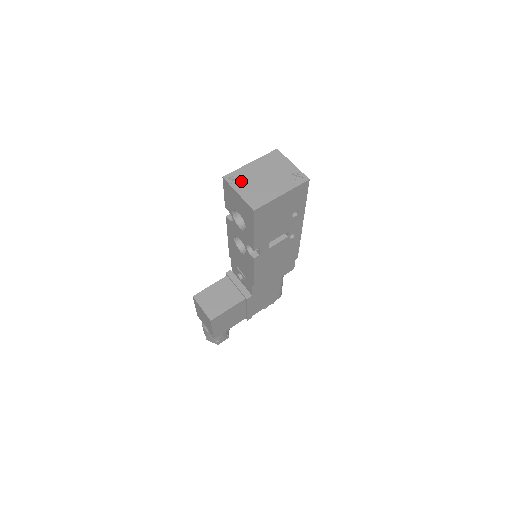
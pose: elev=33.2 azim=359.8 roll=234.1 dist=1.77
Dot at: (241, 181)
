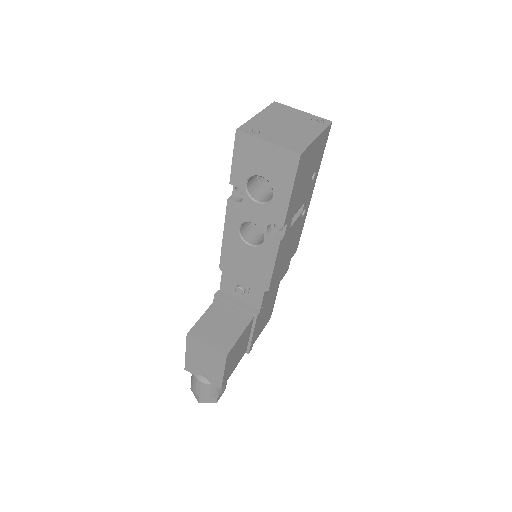
Dot at: (261, 131)
